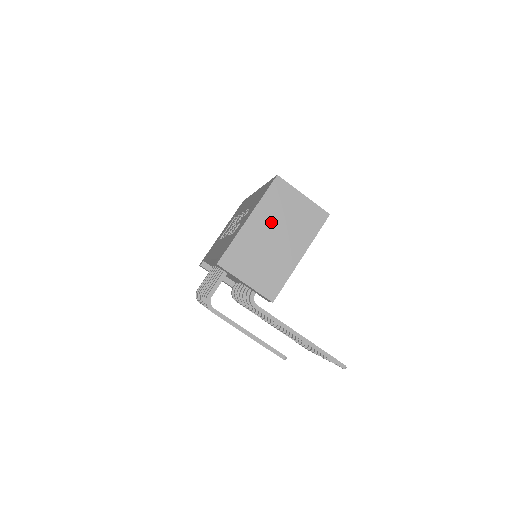
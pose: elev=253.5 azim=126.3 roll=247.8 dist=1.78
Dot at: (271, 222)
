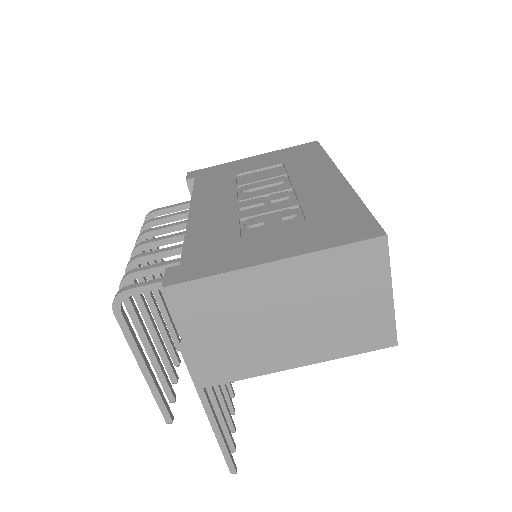
Dot at: (304, 293)
